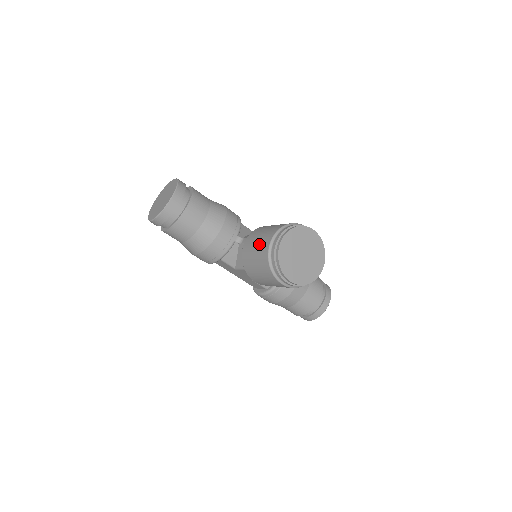
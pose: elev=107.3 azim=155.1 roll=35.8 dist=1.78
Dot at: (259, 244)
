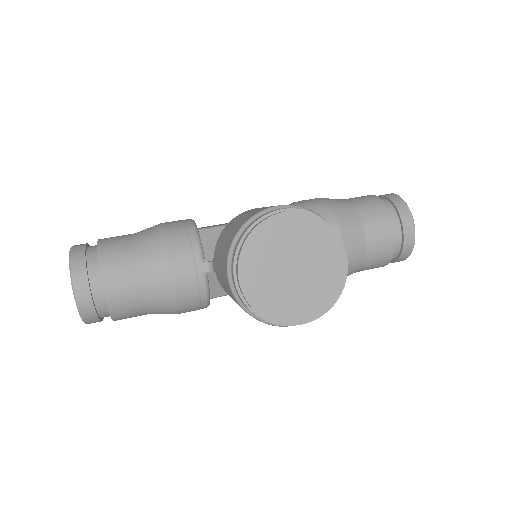
Dot at: (224, 283)
